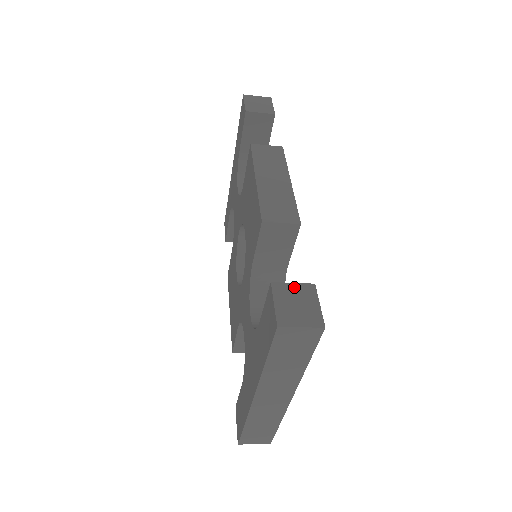
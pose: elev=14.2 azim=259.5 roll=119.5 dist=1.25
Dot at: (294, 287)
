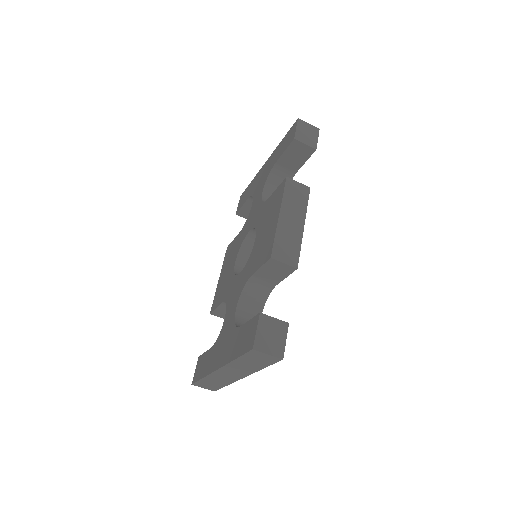
Dot at: (274, 321)
